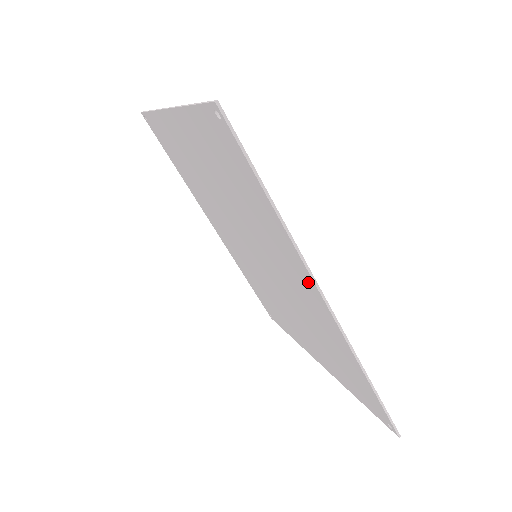
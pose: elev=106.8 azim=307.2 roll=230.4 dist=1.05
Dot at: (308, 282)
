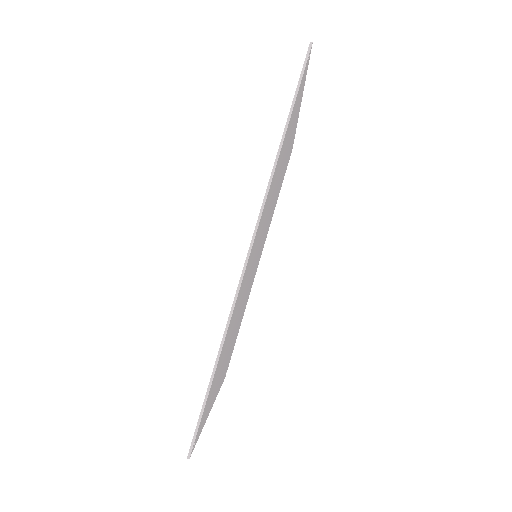
Dot at: occluded
